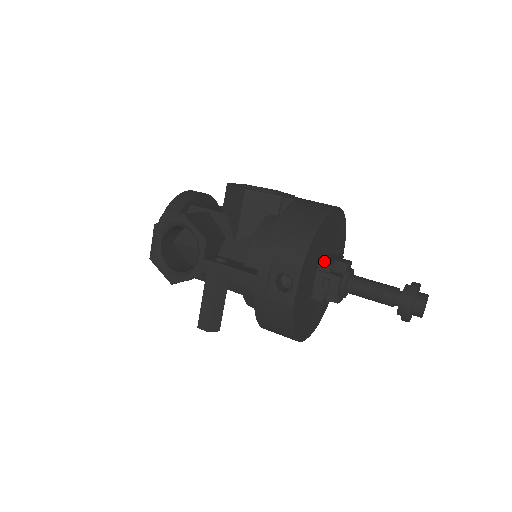
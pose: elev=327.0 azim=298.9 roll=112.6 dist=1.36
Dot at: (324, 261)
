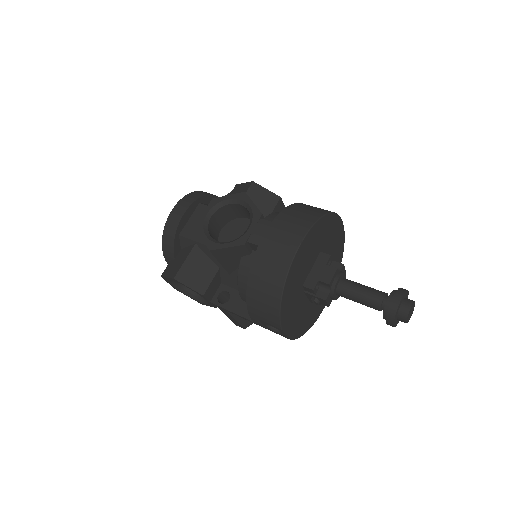
Dot at: (307, 288)
